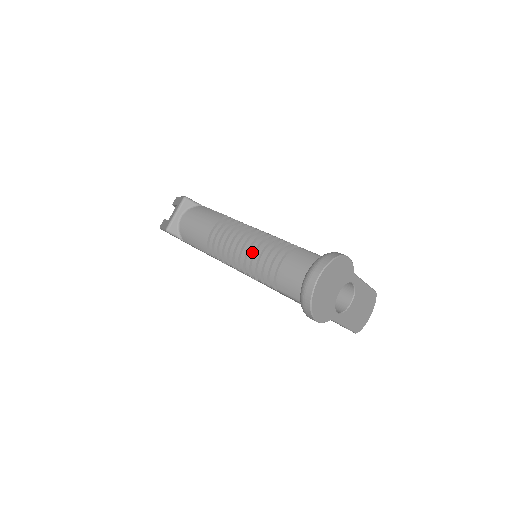
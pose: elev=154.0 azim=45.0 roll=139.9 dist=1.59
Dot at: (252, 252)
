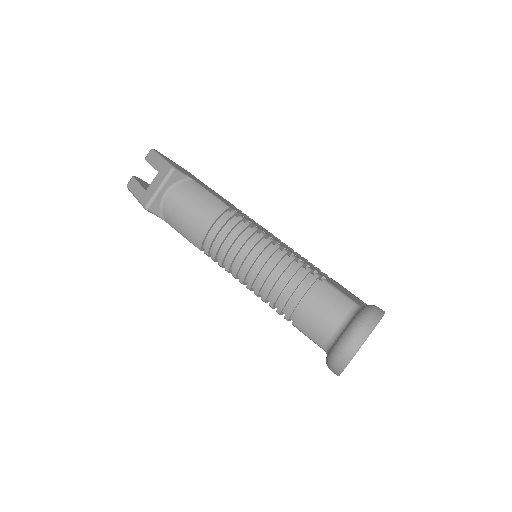
Dot at: (266, 274)
